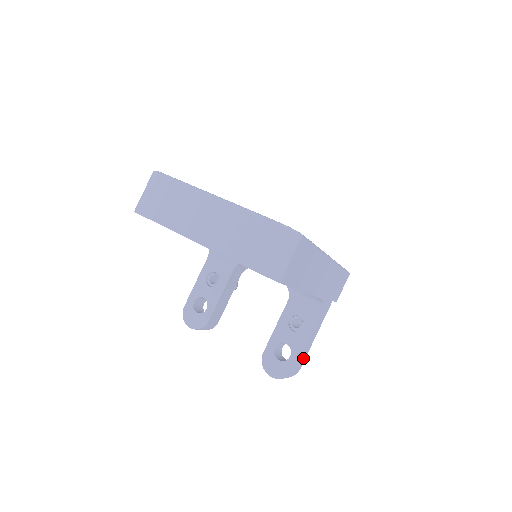
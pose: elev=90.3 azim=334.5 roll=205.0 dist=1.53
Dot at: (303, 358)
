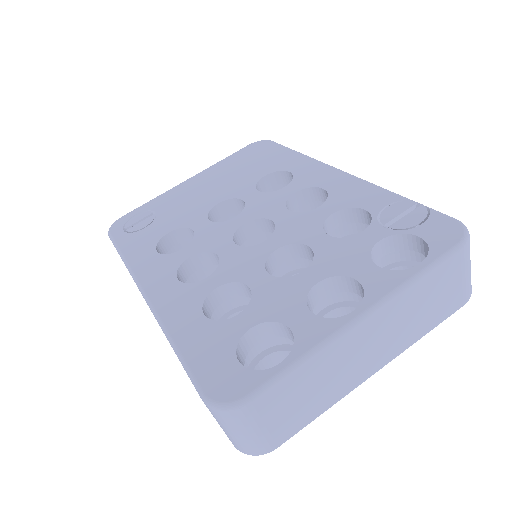
Dot at: occluded
